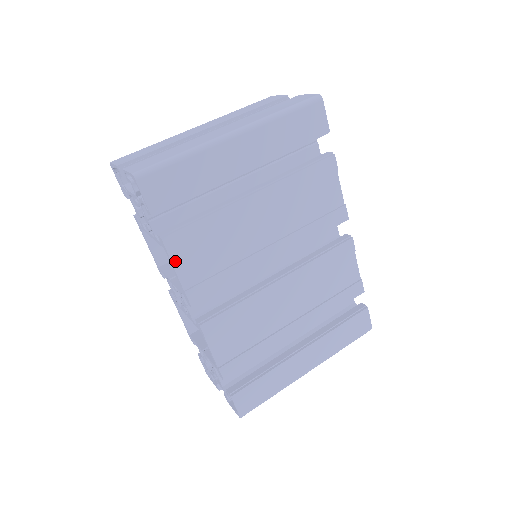
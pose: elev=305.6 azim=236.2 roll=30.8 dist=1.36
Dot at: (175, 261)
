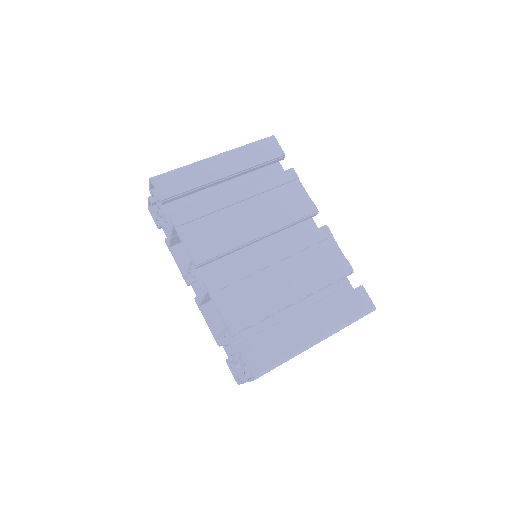
Dot at: (181, 232)
